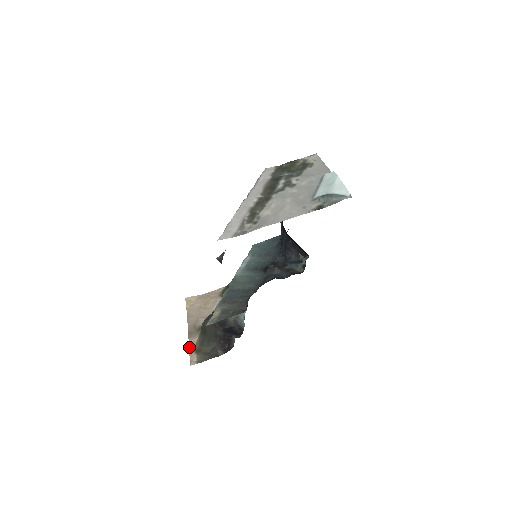
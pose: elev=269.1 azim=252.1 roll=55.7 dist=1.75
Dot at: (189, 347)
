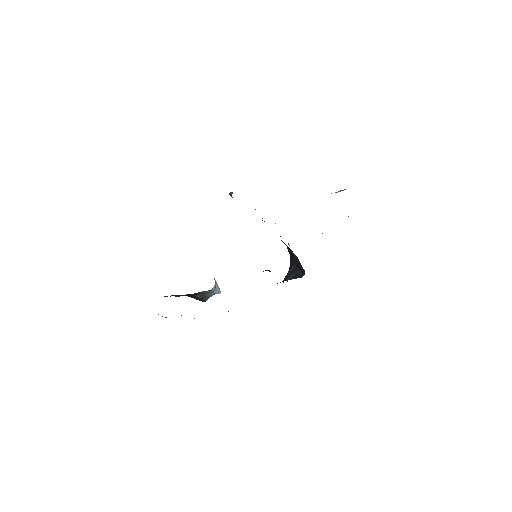
Dot at: occluded
